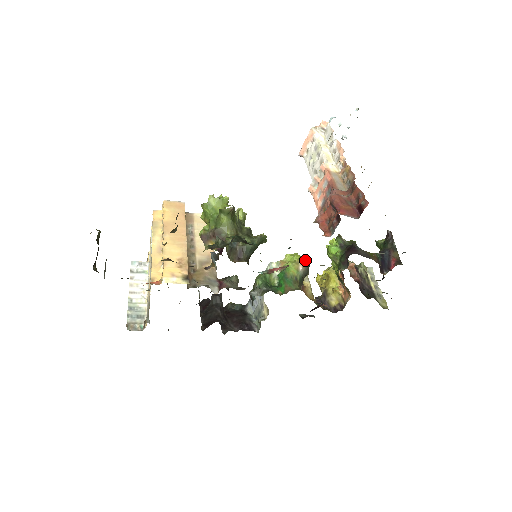
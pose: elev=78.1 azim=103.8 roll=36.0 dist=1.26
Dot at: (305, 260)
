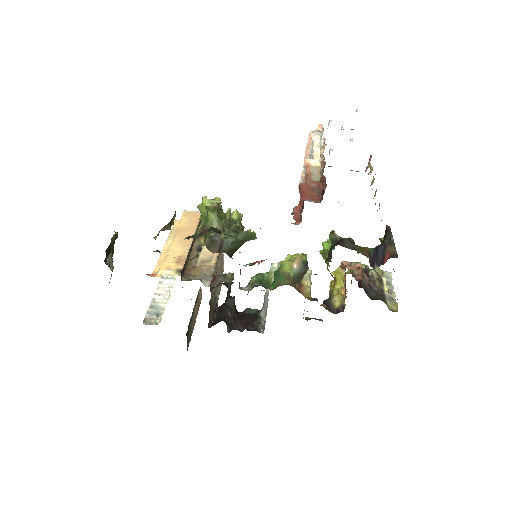
Dot at: (301, 258)
